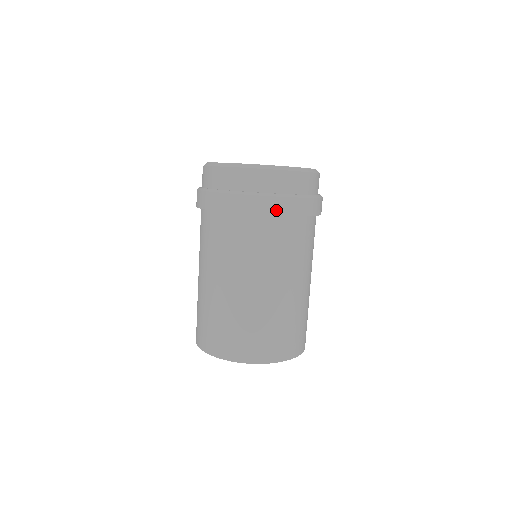
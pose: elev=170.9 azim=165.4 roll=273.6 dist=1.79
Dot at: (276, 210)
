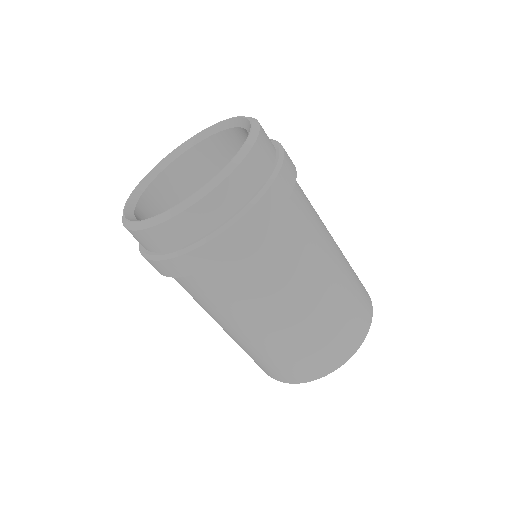
Dot at: (251, 232)
